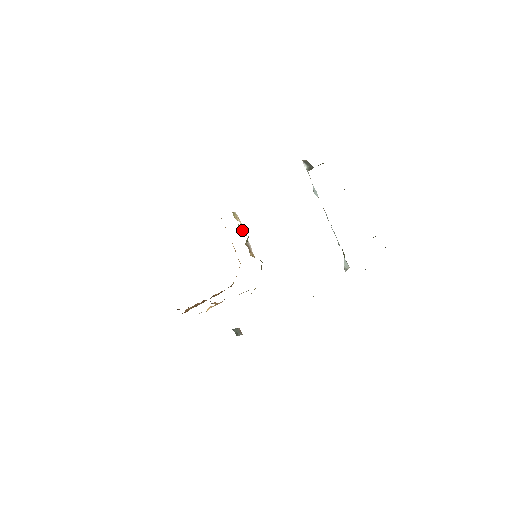
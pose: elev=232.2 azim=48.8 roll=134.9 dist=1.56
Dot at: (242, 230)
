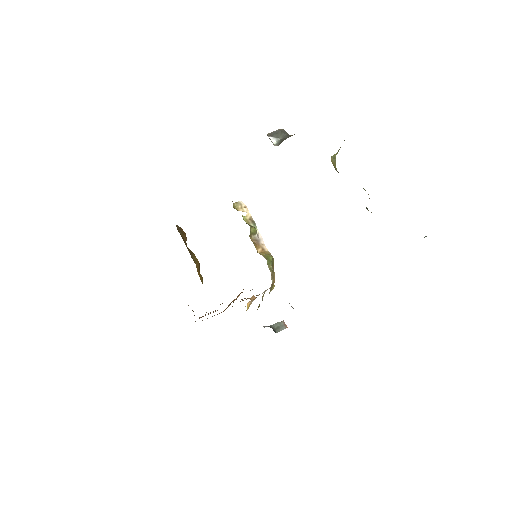
Dot at: (249, 221)
